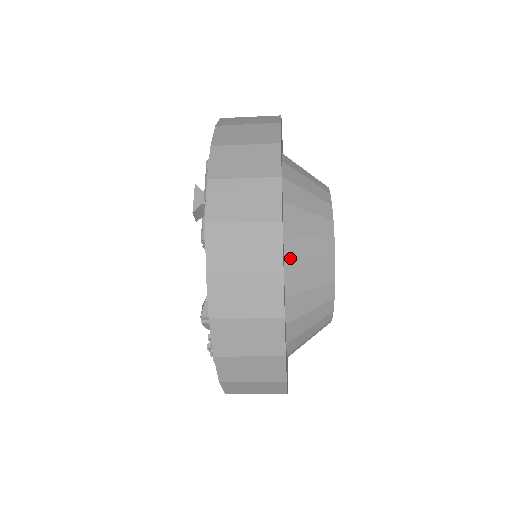
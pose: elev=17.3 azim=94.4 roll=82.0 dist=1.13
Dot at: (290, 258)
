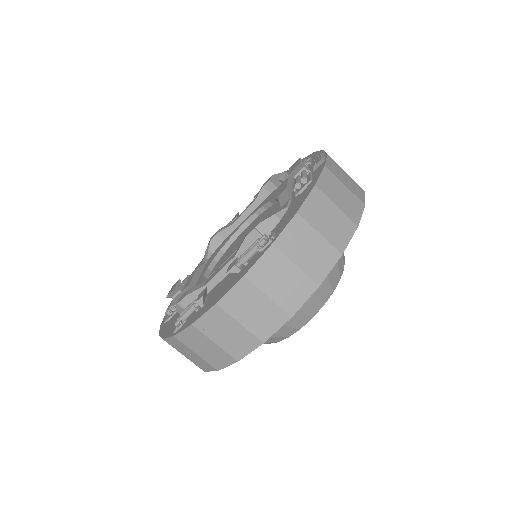
Dot at: occluded
